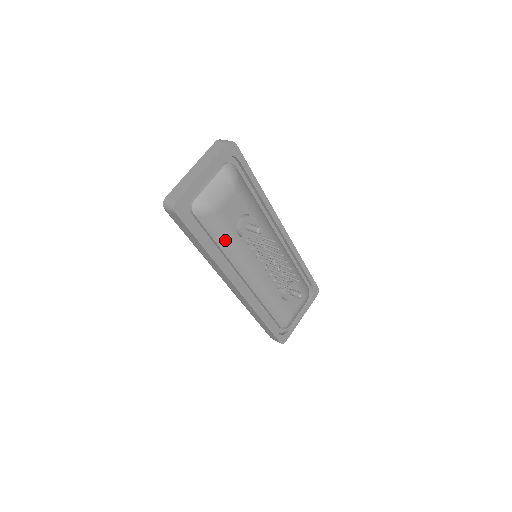
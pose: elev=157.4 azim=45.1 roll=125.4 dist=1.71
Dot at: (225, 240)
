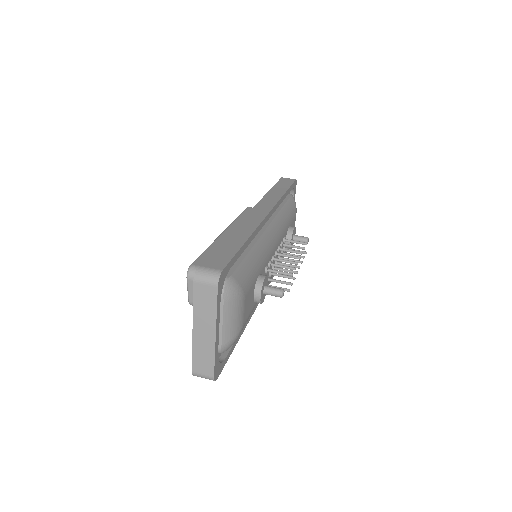
Dot at: occluded
